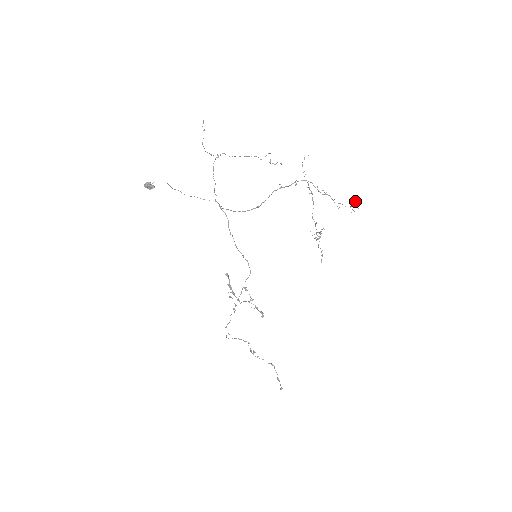
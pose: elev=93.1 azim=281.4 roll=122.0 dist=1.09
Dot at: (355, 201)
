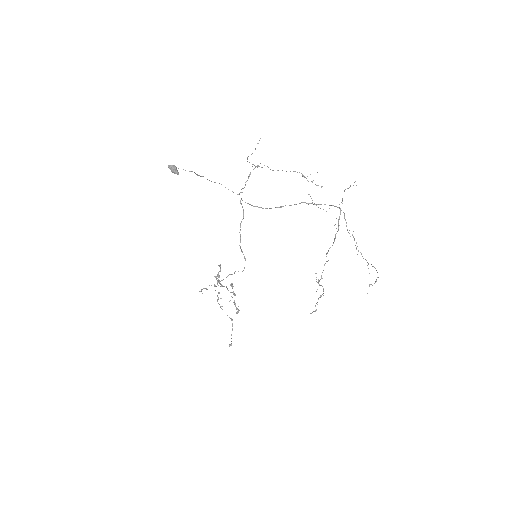
Dot at: (374, 267)
